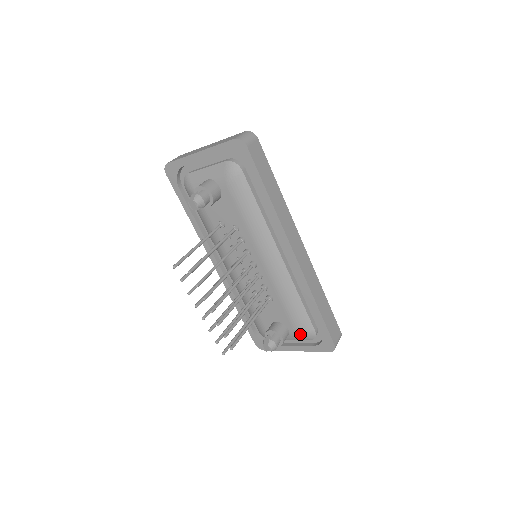
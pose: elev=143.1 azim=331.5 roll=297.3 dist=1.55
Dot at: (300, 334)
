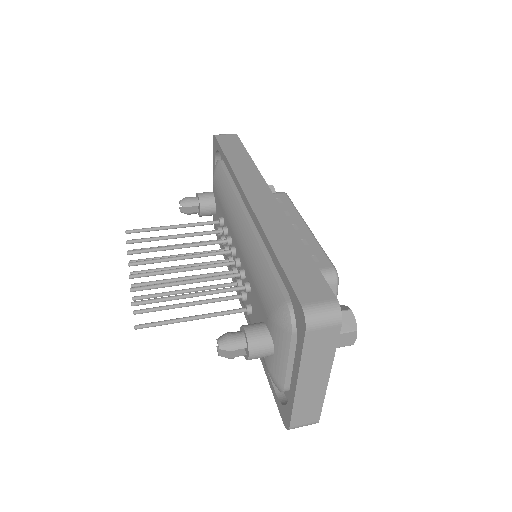
Dot at: (274, 322)
